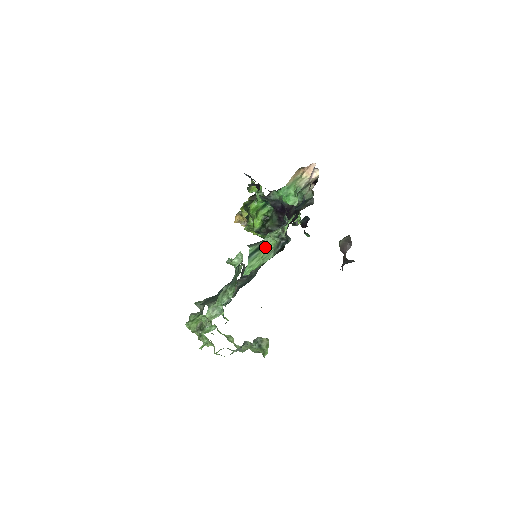
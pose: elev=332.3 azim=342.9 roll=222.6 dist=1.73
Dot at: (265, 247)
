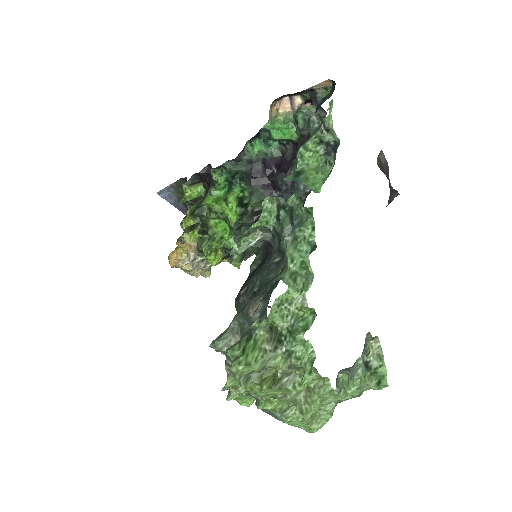
Dot at: (307, 168)
